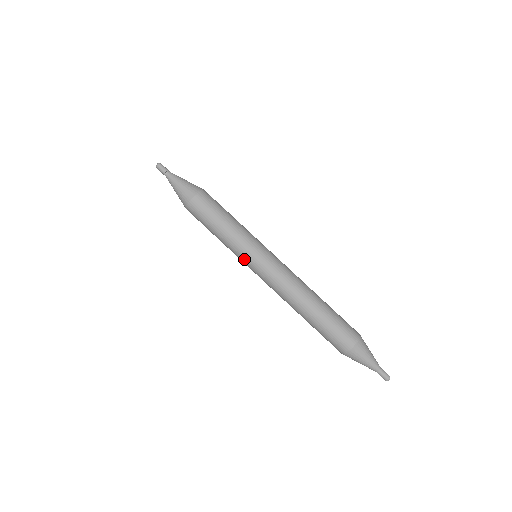
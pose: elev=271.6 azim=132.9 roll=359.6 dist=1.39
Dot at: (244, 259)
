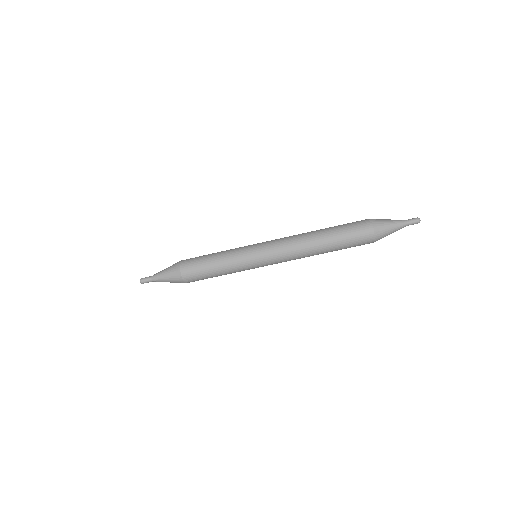
Dot at: occluded
